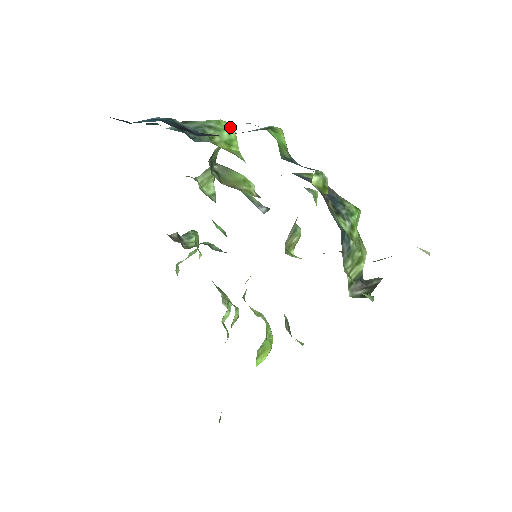
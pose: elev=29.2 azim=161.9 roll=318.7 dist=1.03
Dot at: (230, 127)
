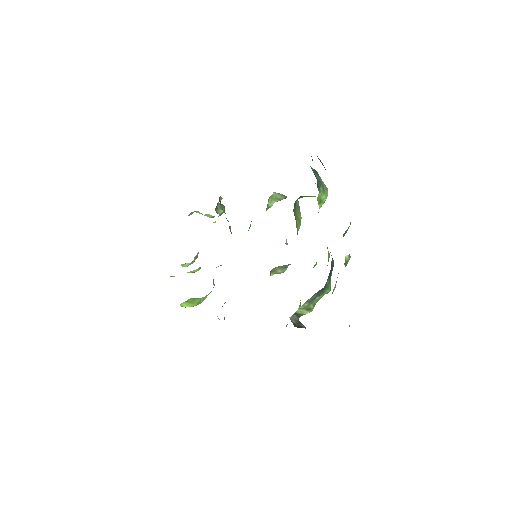
Dot at: (327, 196)
